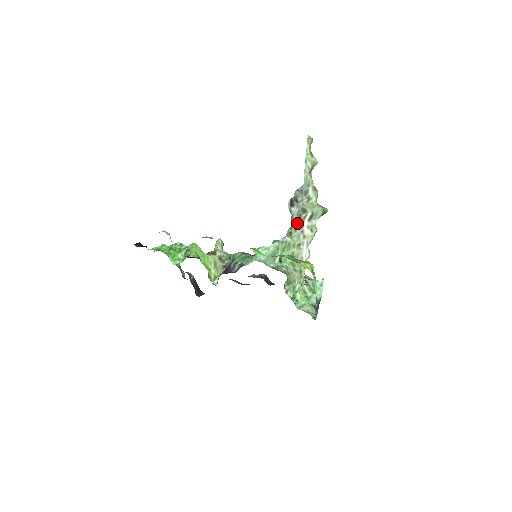
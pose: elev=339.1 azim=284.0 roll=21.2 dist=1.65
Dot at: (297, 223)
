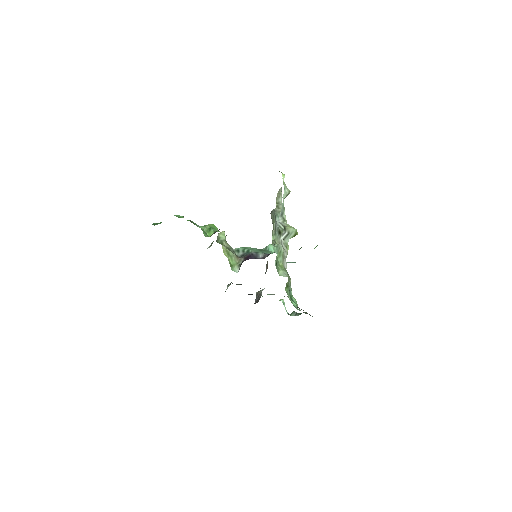
Dot at: (277, 238)
